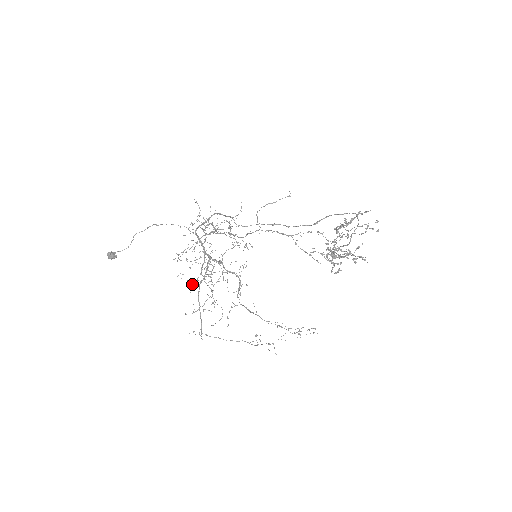
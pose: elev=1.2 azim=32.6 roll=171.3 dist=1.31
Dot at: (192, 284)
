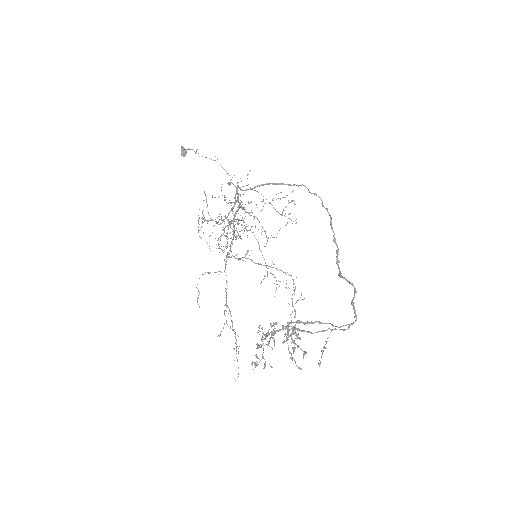
Dot at: occluded
